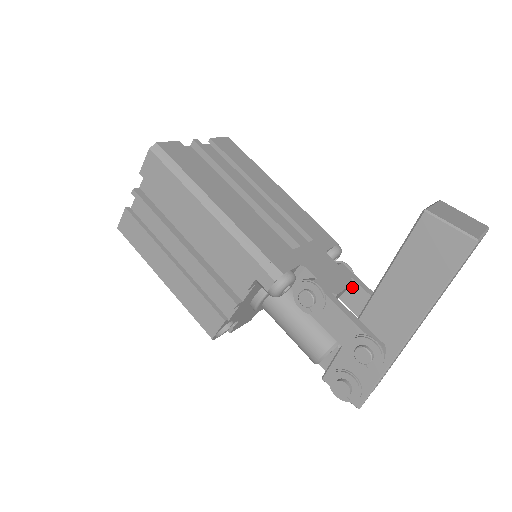
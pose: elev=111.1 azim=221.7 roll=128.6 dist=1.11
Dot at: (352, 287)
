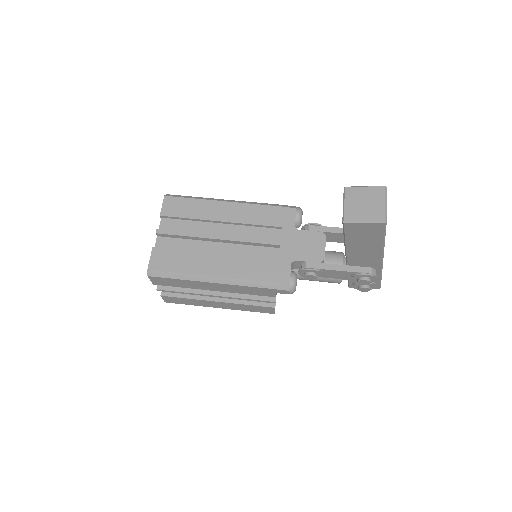
Dot at: (327, 235)
